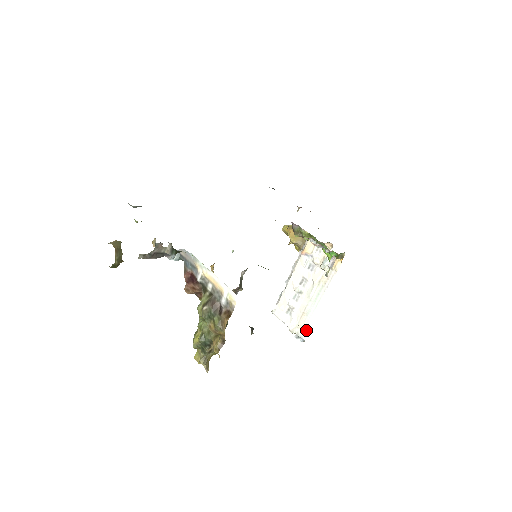
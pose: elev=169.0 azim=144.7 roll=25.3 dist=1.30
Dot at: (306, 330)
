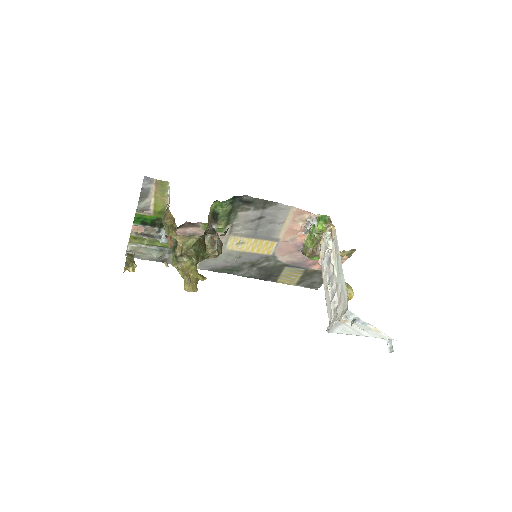
Dot at: (347, 300)
